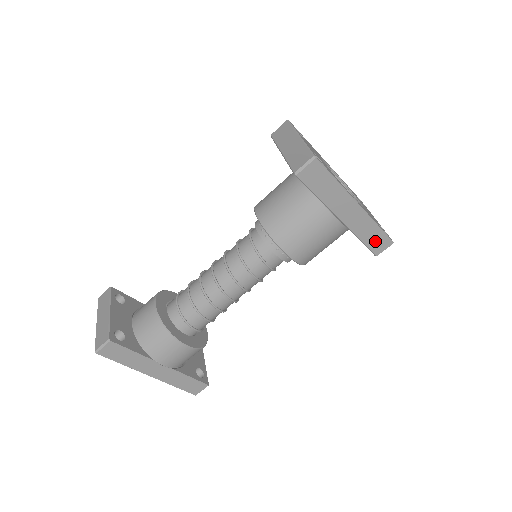
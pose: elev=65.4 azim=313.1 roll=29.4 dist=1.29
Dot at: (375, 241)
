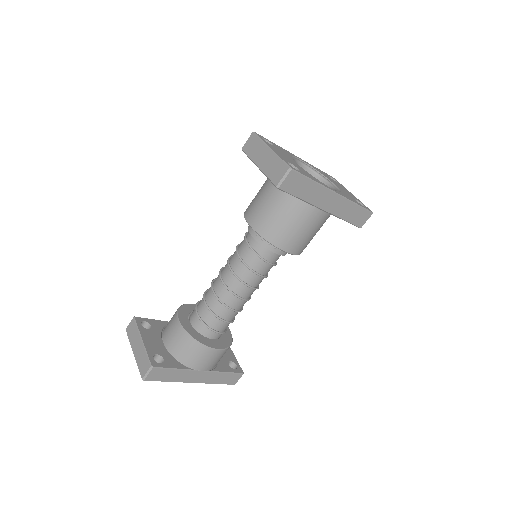
Dot at: (357, 217)
